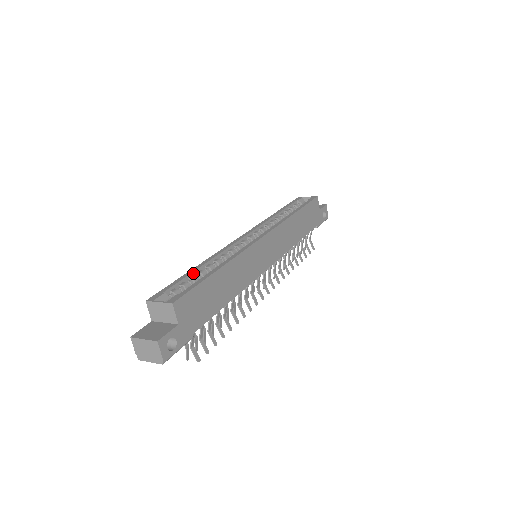
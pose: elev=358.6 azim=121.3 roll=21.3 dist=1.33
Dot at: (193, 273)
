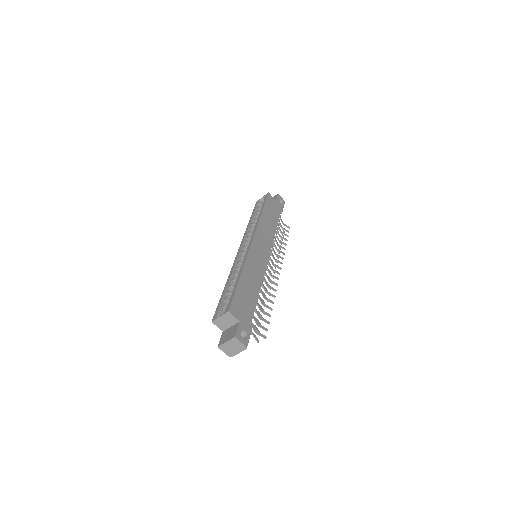
Dot at: (226, 290)
